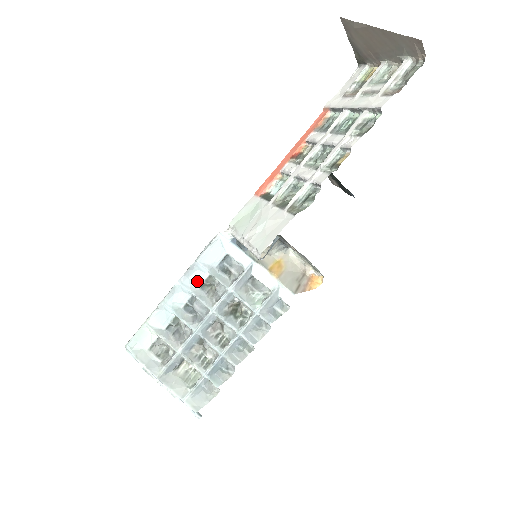
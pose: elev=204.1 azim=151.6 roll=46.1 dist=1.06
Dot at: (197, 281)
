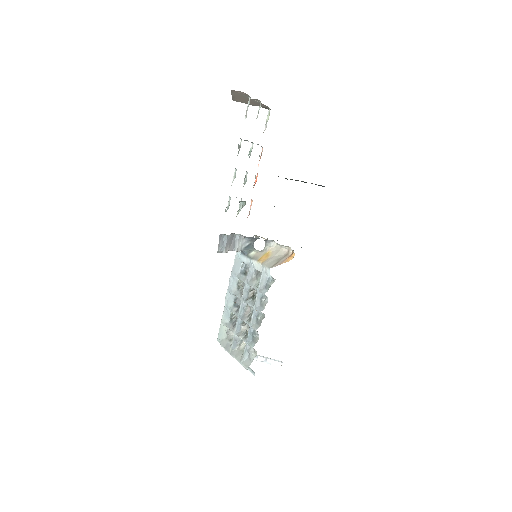
Dot at: (235, 286)
